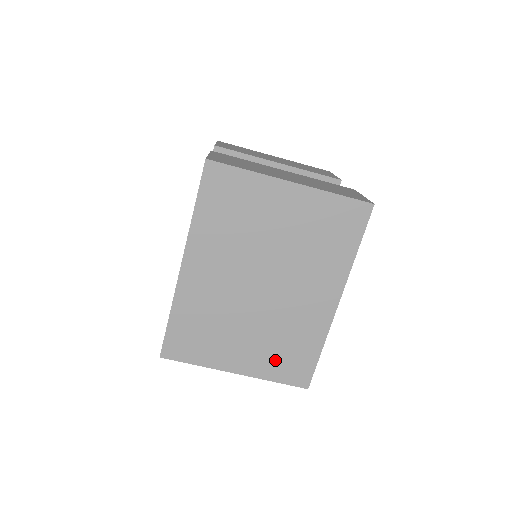
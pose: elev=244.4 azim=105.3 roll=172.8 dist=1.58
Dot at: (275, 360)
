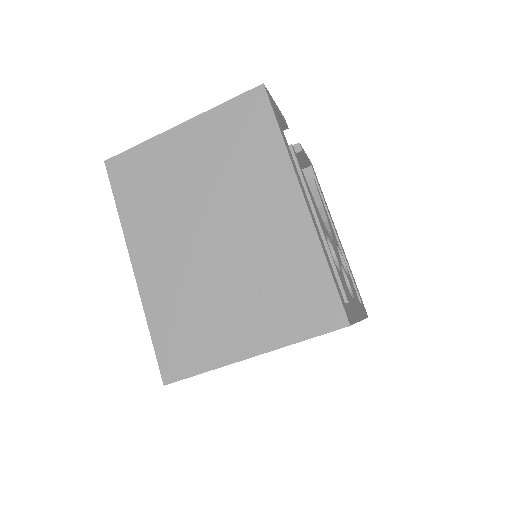
Dot at: (284, 311)
